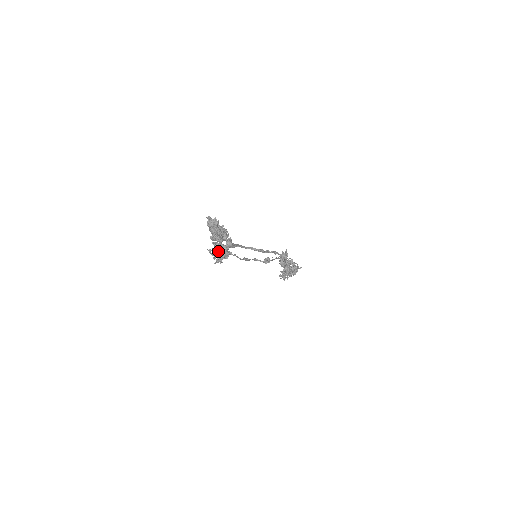
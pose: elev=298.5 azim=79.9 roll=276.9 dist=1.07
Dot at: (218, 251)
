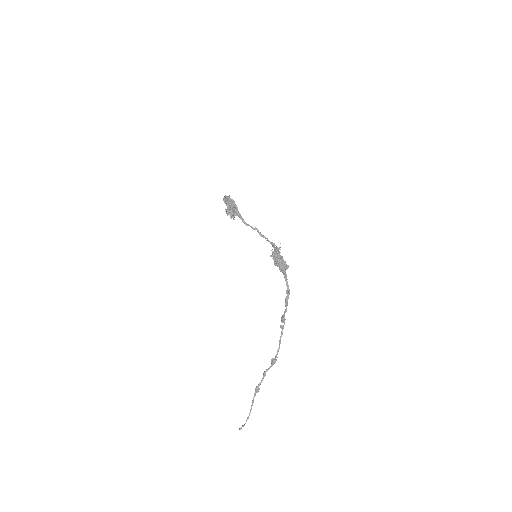
Dot at: (231, 200)
